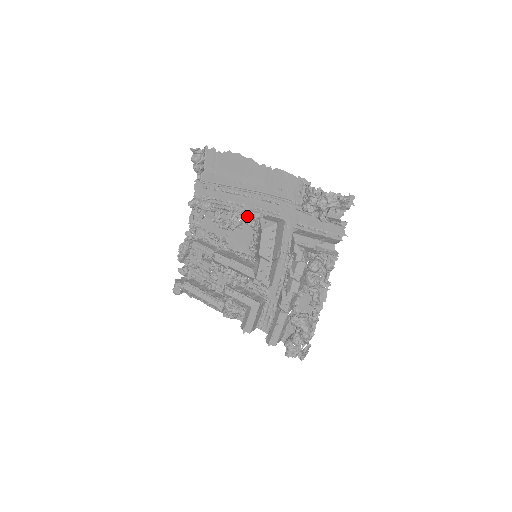
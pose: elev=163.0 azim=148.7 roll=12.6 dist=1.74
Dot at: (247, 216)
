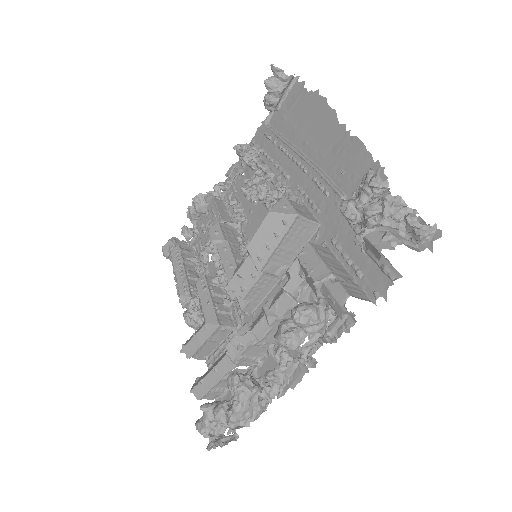
Dot at: (283, 195)
